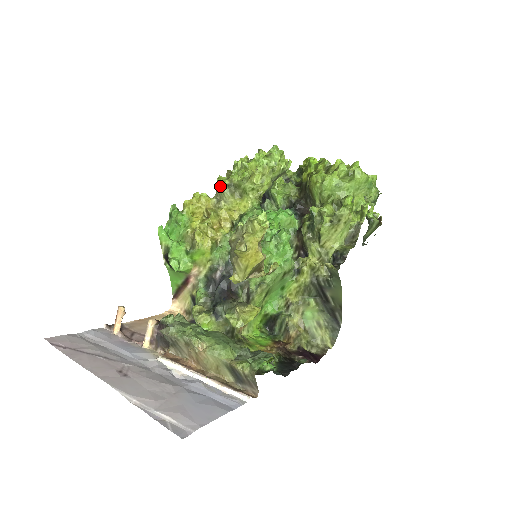
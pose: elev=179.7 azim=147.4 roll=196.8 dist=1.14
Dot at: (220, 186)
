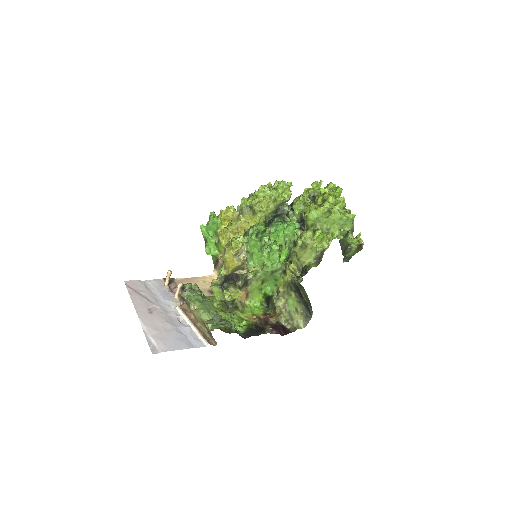
Dot at: (241, 205)
